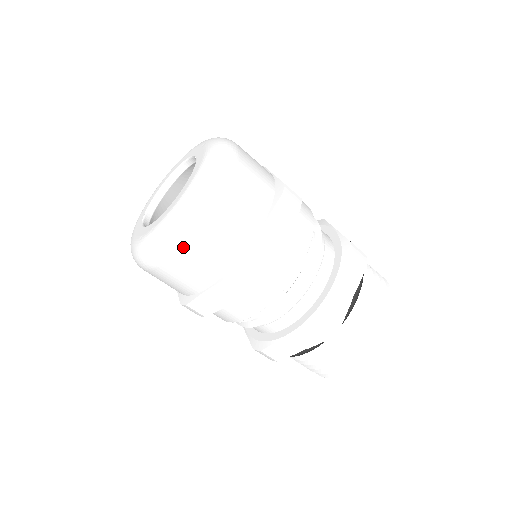
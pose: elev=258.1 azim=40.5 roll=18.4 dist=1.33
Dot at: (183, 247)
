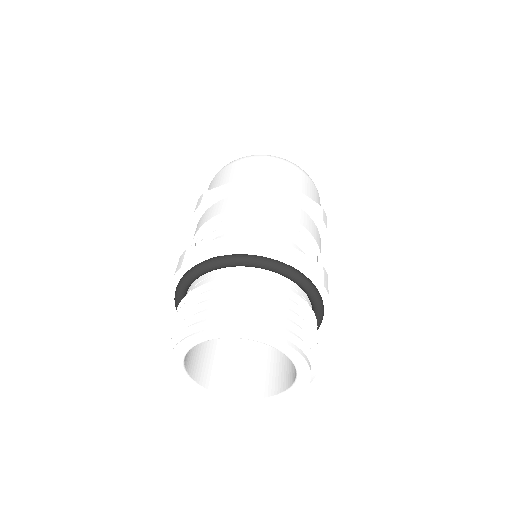
Dot at: (254, 158)
